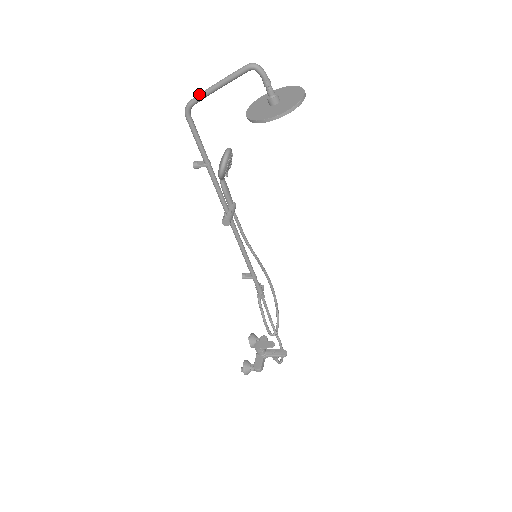
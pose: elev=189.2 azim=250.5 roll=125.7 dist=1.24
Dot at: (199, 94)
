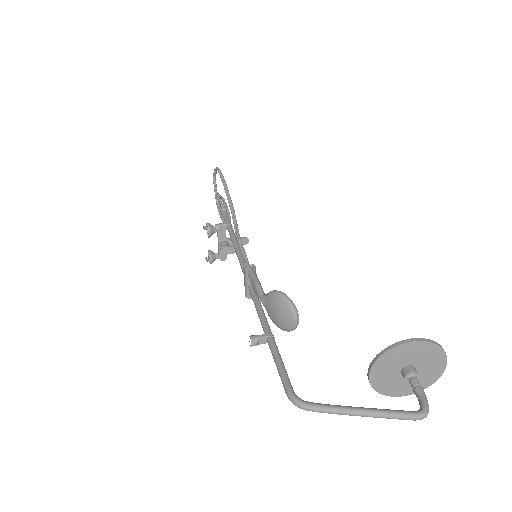
Dot at: occluded
